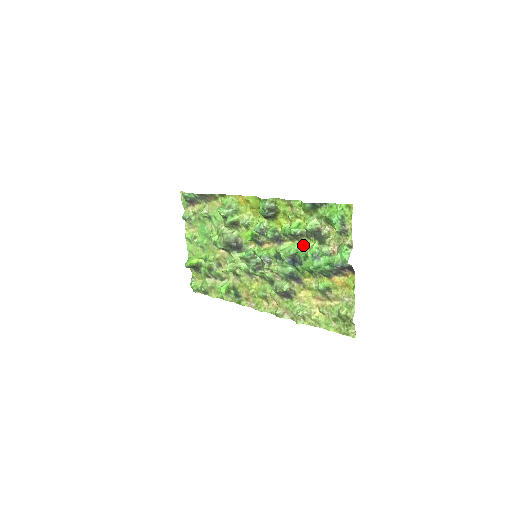
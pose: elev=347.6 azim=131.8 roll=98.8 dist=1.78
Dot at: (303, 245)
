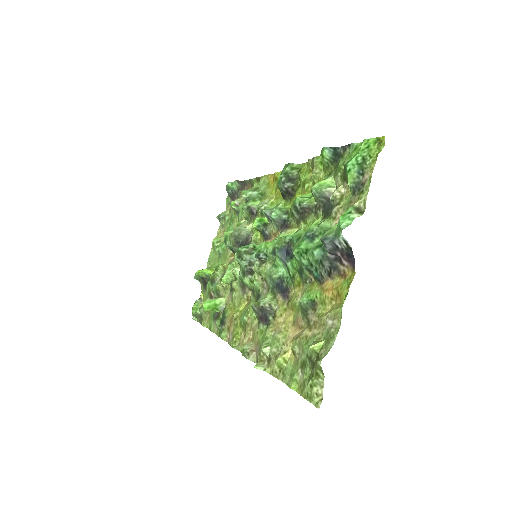
Dot at: occluded
